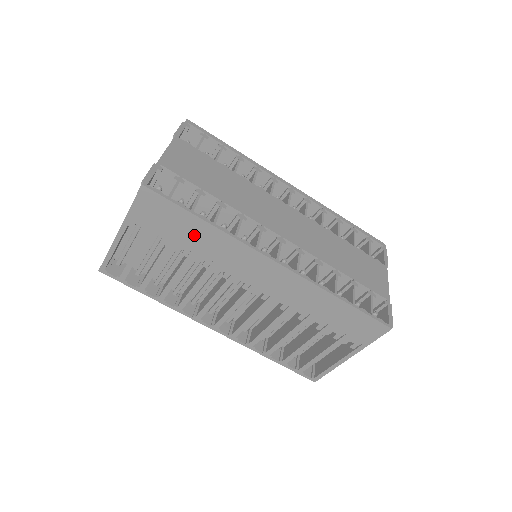
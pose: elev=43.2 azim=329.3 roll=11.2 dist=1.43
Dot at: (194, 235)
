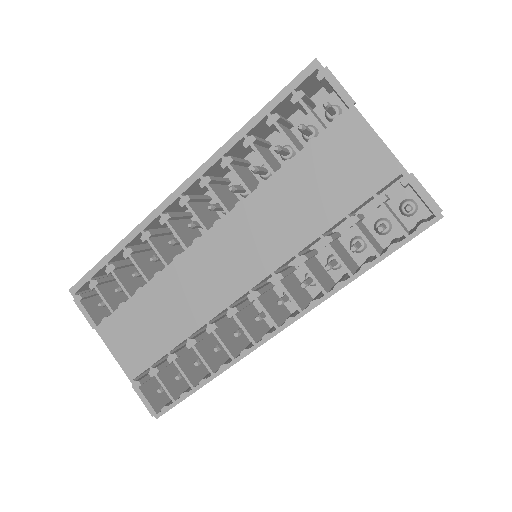
Dot at: occluded
